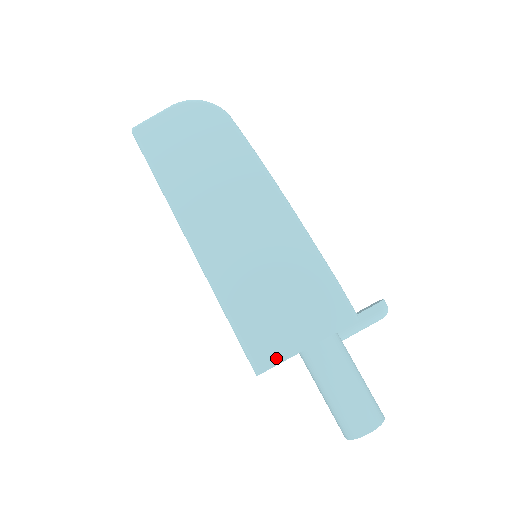
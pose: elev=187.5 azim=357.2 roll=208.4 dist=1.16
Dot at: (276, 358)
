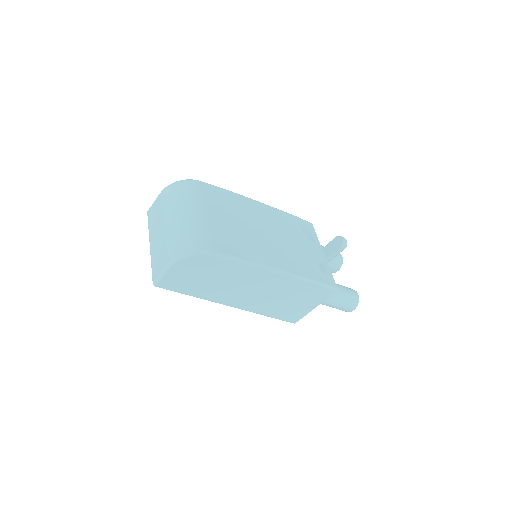
Dot at: (300, 317)
